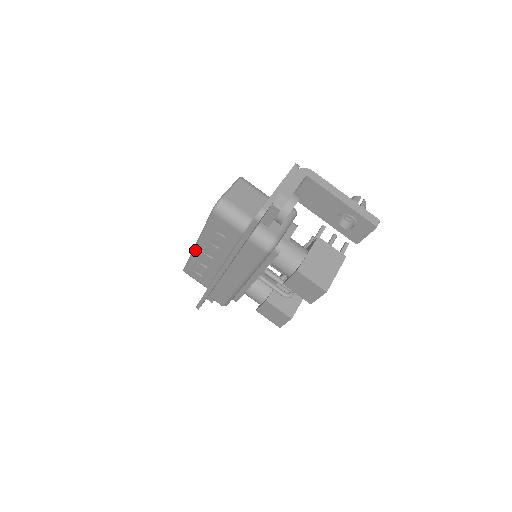
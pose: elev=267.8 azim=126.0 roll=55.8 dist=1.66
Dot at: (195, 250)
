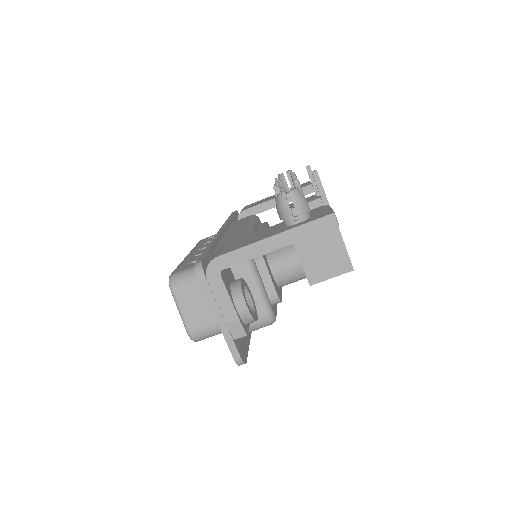
Dot at: occluded
